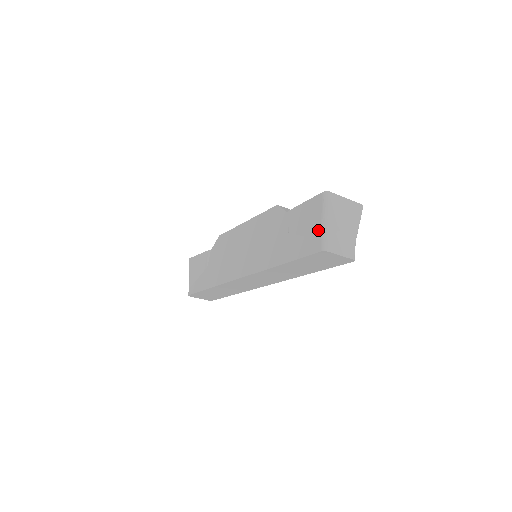
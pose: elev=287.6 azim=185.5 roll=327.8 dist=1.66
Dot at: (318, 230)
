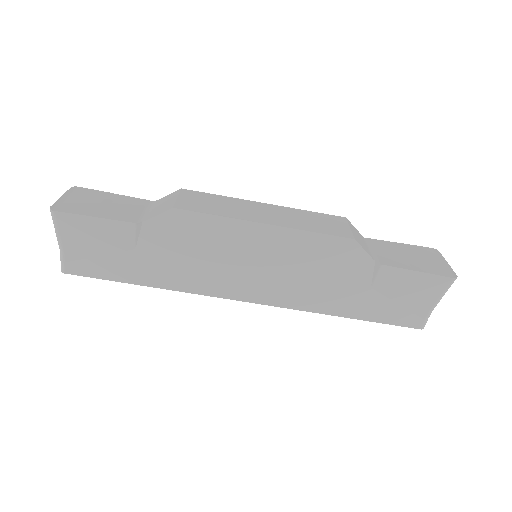
Dot at: (426, 309)
